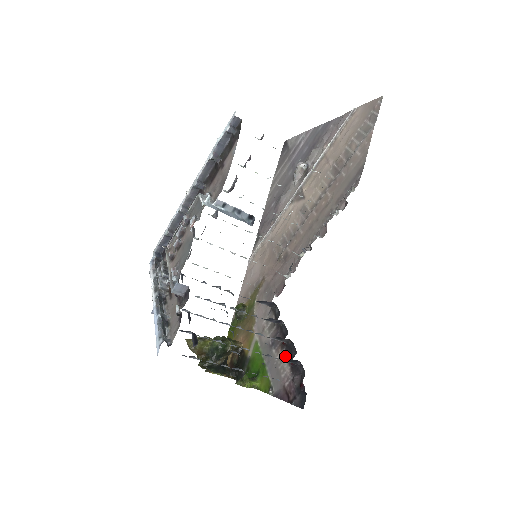
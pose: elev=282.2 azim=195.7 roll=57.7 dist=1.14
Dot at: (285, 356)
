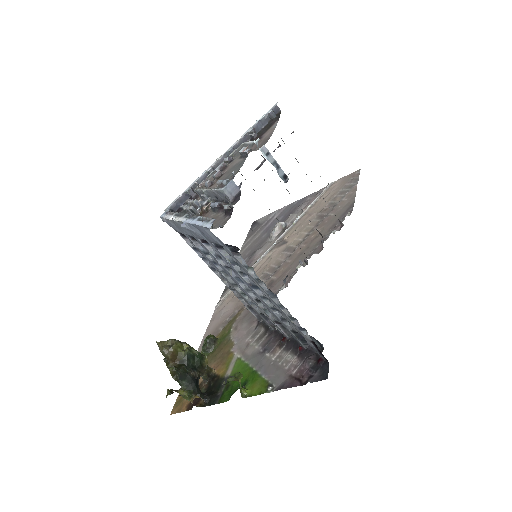
Dot at: (287, 350)
